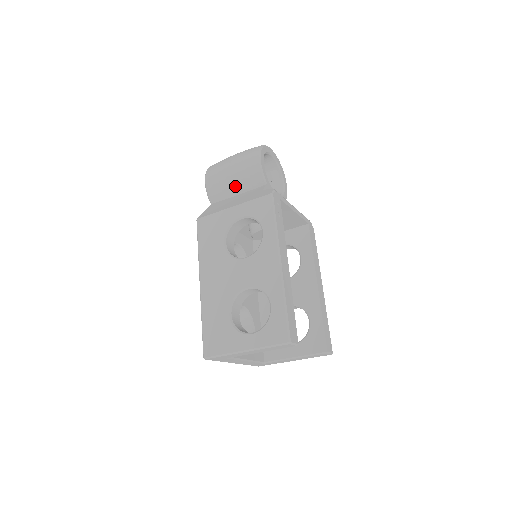
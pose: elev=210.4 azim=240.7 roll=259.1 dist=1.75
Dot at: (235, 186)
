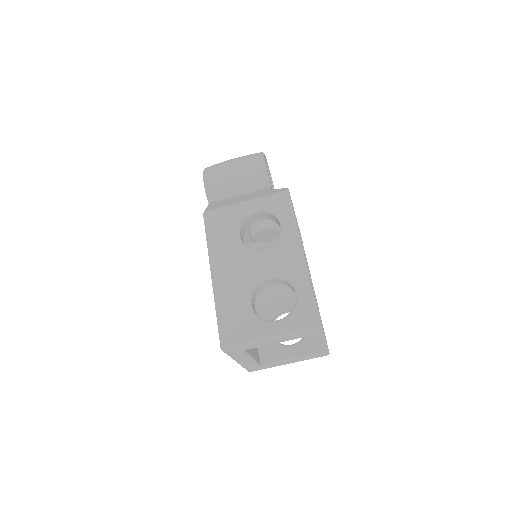
Dot at: (238, 186)
